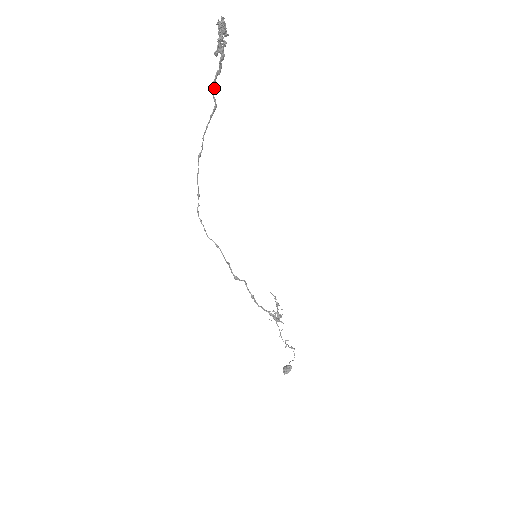
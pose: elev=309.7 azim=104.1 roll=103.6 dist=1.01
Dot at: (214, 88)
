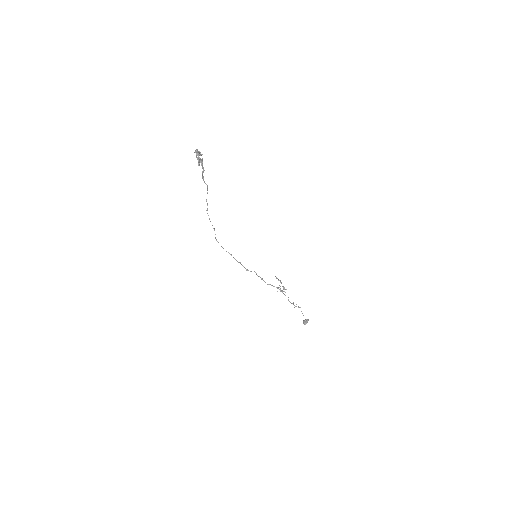
Dot at: (203, 179)
